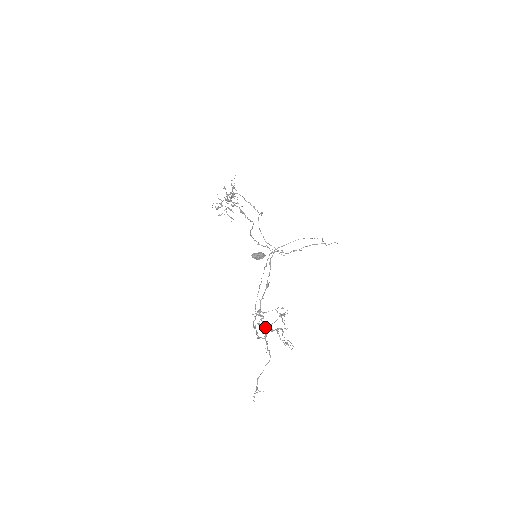
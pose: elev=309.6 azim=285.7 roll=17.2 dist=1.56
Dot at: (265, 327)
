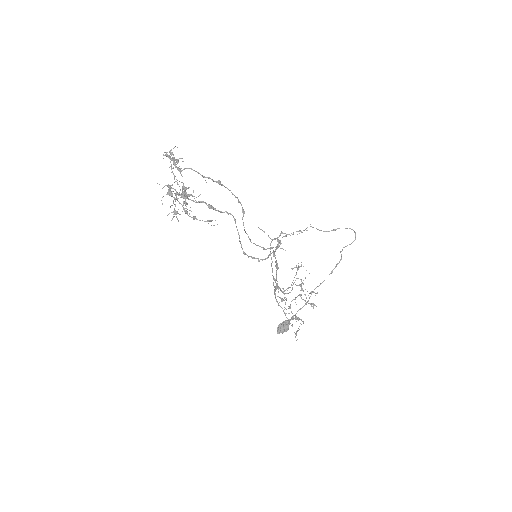
Dot at: occluded
